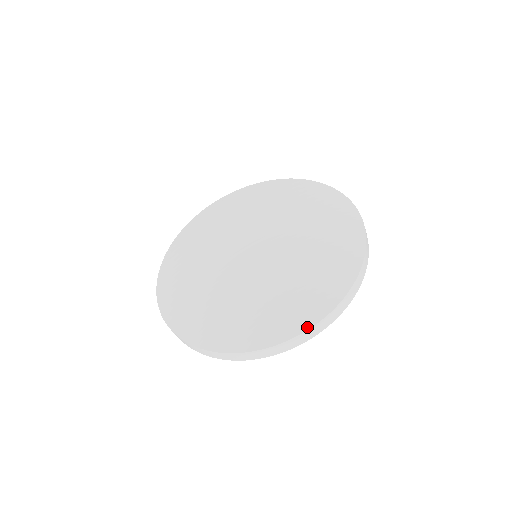
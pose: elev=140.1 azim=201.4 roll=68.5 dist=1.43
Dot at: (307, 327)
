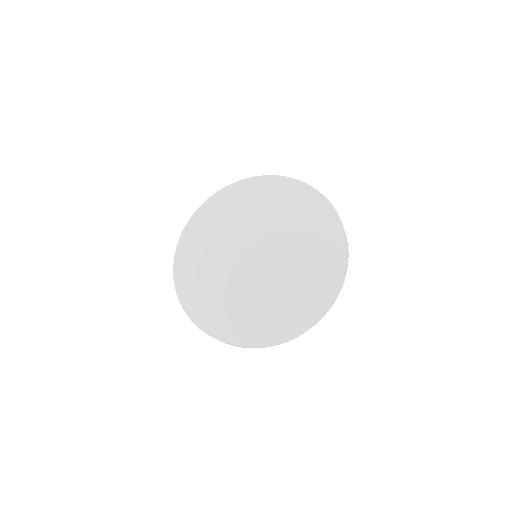
Dot at: (344, 260)
